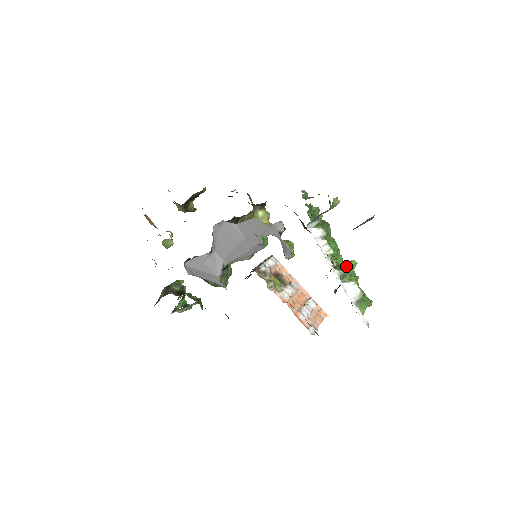
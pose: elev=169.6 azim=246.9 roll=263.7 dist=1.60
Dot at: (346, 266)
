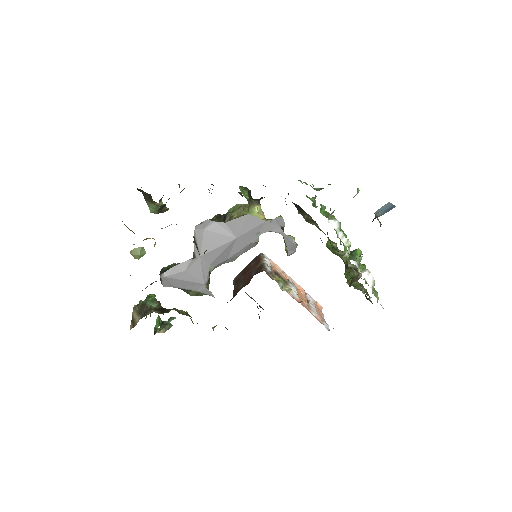
Dot at: (358, 256)
